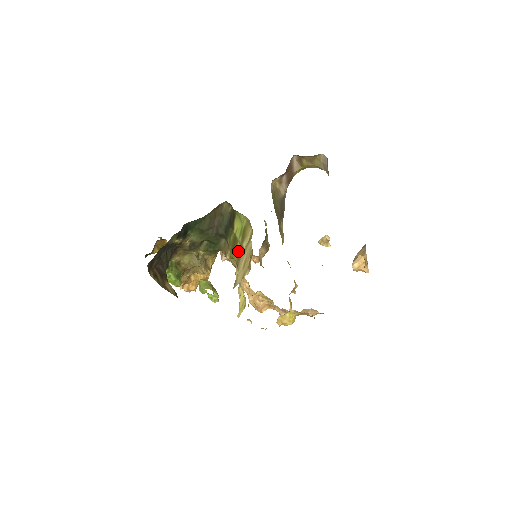
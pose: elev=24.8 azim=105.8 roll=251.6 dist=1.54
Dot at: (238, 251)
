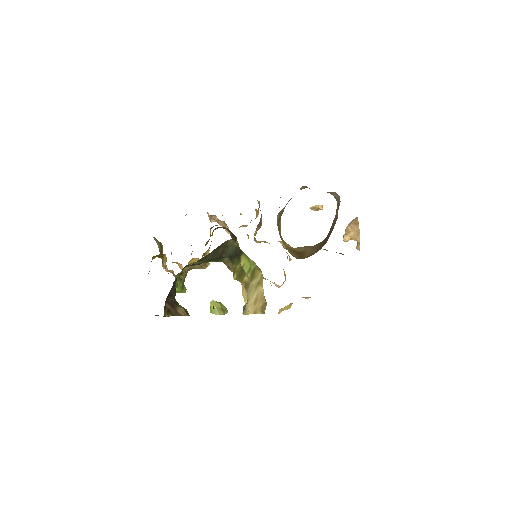
Dot at: (246, 281)
